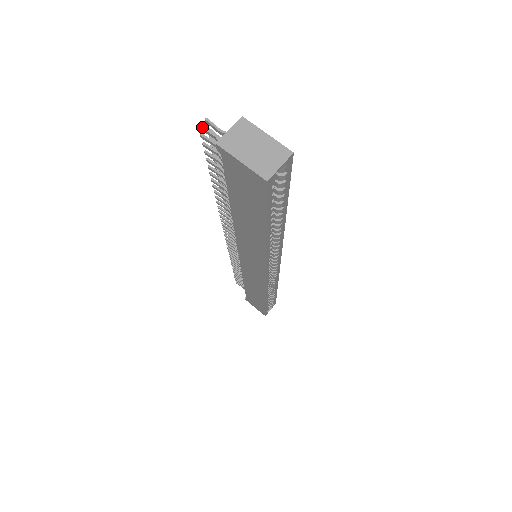
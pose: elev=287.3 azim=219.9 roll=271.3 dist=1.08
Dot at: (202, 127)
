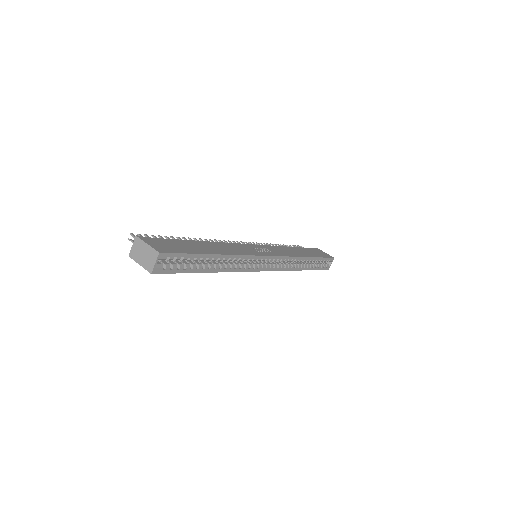
Dot at: (130, 240)
